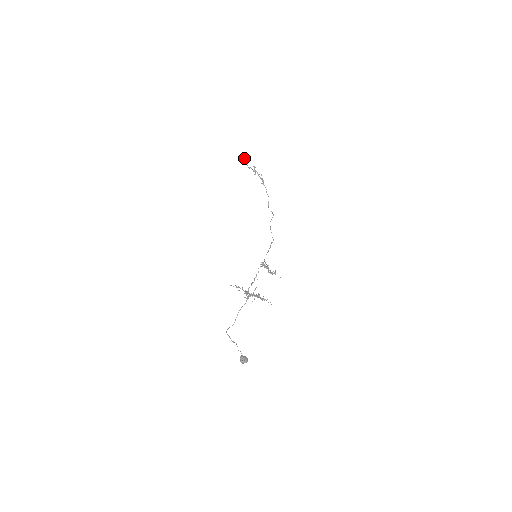
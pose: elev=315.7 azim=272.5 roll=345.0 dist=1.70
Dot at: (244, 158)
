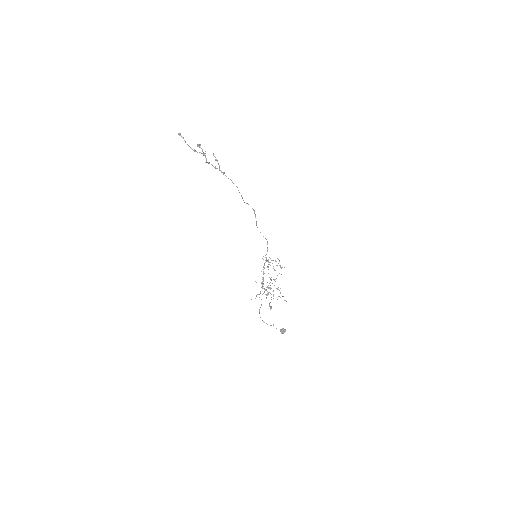
Dot at: (179, 135)
